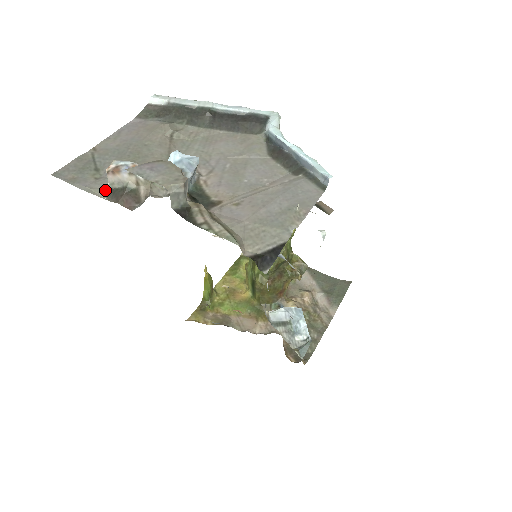
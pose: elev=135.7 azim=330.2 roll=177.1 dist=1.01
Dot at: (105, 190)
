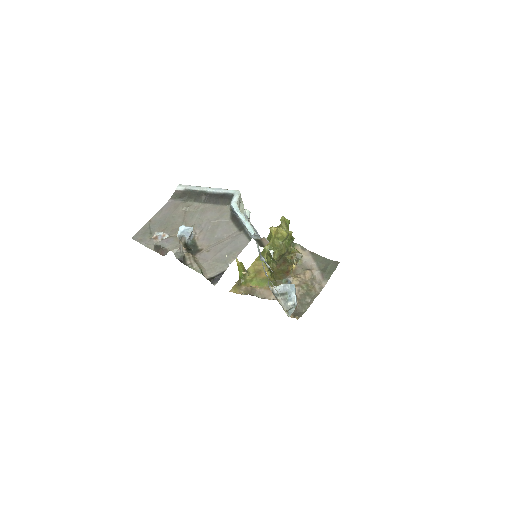
Dot at: (153, 246)
